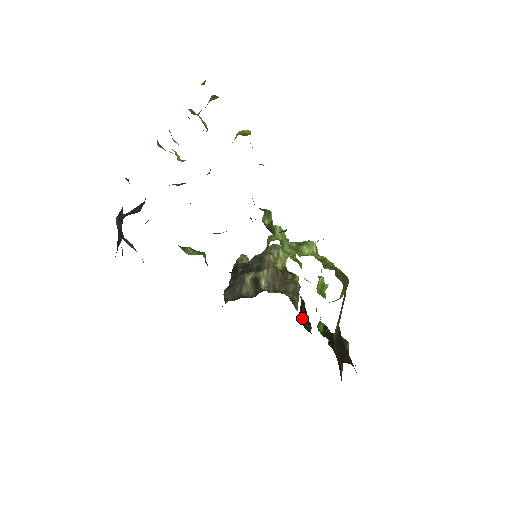
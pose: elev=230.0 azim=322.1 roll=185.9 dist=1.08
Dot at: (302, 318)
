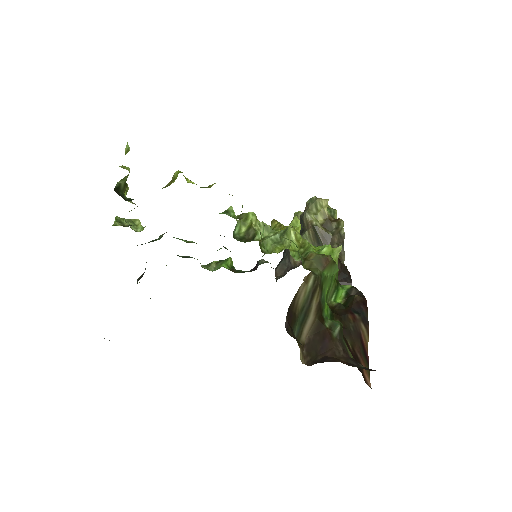
Dot at: (339, 278)
